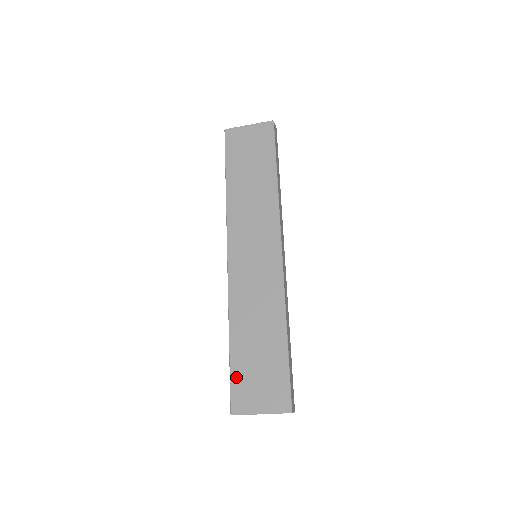
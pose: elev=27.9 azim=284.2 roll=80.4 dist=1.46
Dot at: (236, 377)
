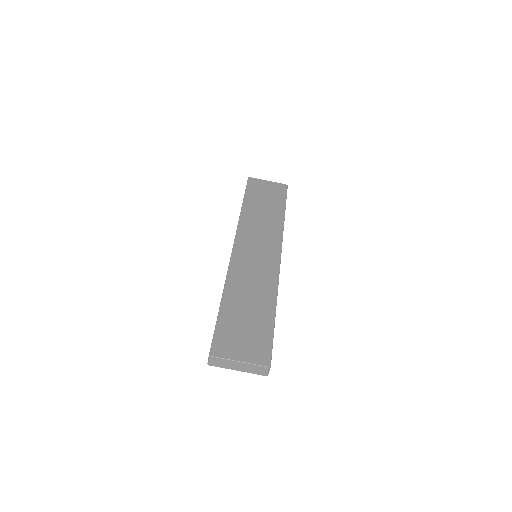
Dot at: (222, 328)
